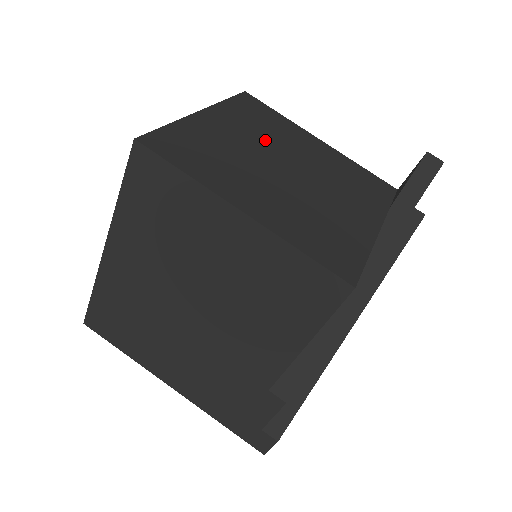
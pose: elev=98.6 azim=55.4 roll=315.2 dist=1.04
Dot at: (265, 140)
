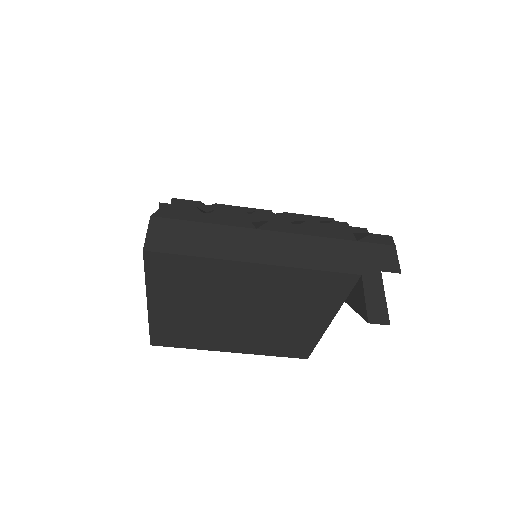
Dot at: (208, 301)
